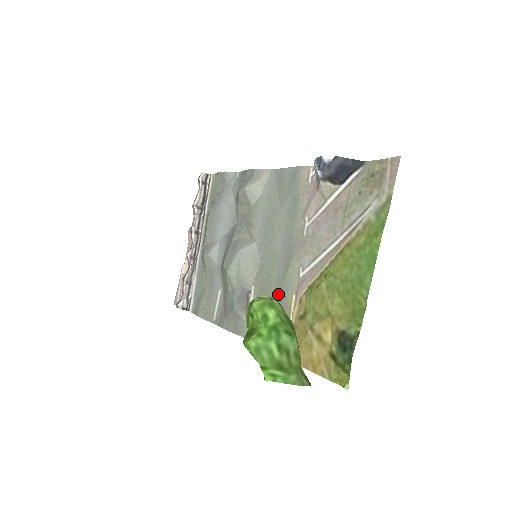
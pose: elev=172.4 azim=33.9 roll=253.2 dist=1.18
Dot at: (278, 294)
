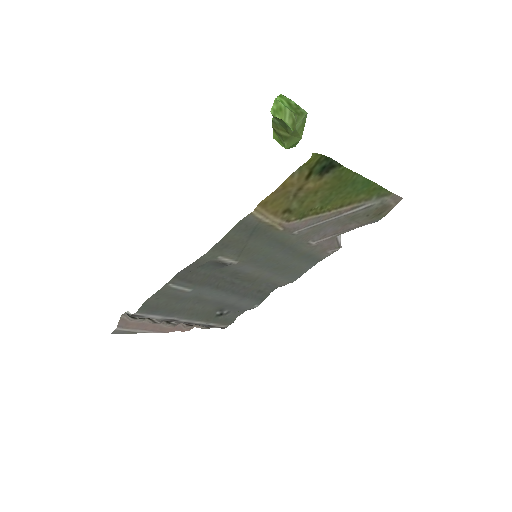
Dot at: (265, 240)
